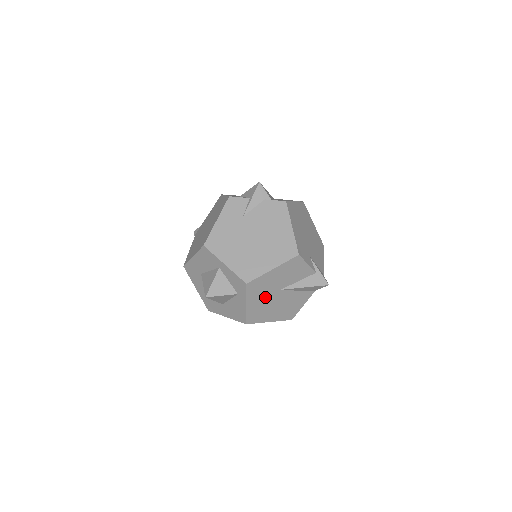
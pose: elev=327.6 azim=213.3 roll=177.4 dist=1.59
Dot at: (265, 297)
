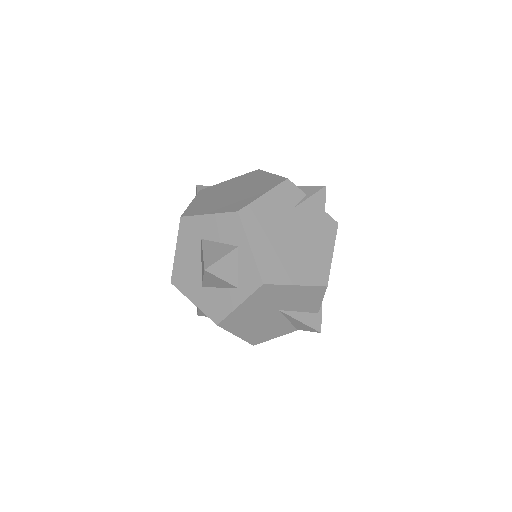
Dot at: (261, 308)
